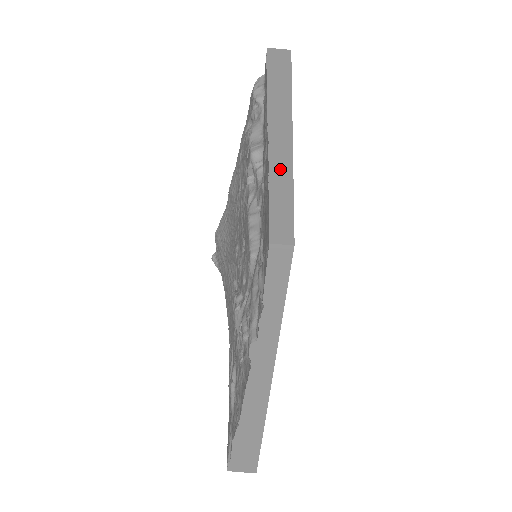
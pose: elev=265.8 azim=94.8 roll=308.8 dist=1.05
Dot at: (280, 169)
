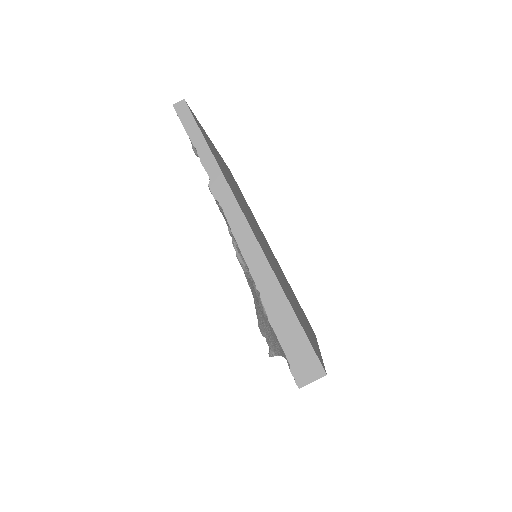
Dot at: occluded
